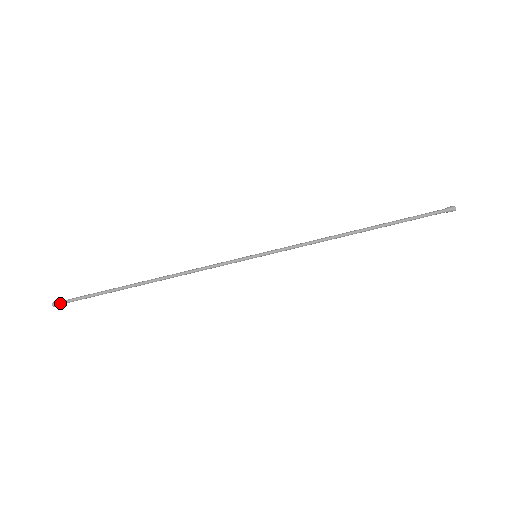
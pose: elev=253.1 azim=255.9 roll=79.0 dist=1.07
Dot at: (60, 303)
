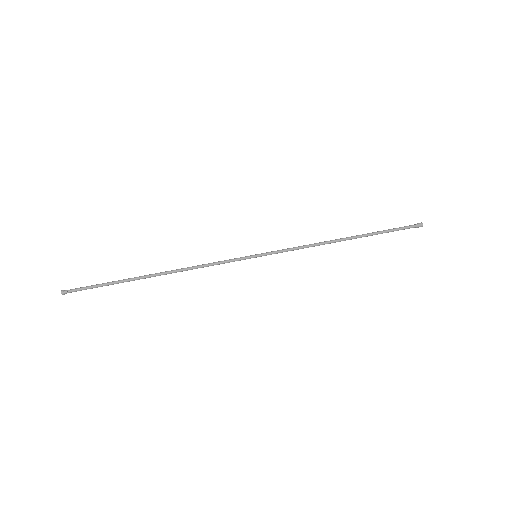
Dot at: (69, 290)
